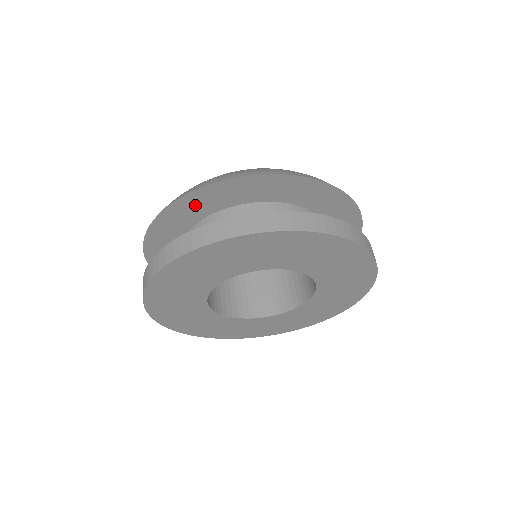
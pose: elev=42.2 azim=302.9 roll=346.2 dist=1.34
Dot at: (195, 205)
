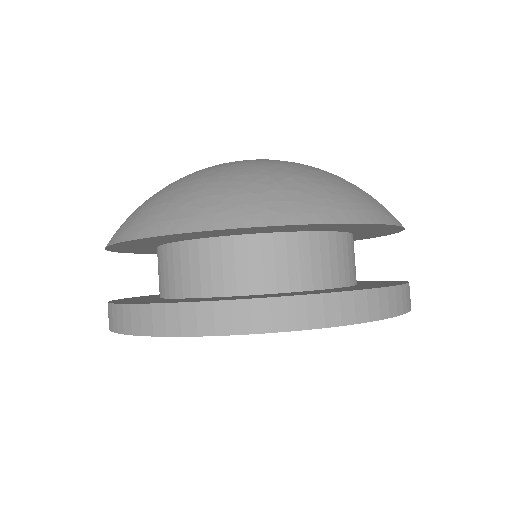
Dot at: (183, 236)
